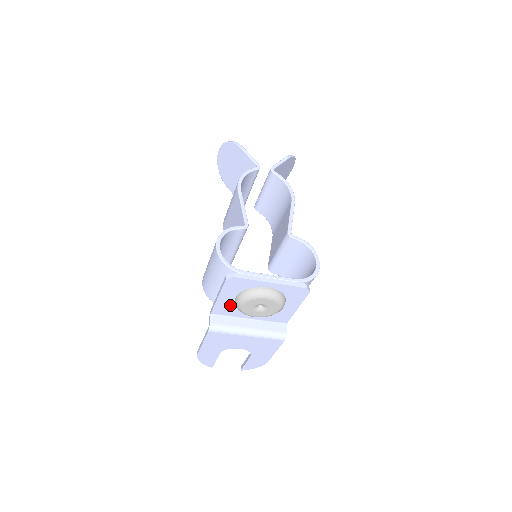
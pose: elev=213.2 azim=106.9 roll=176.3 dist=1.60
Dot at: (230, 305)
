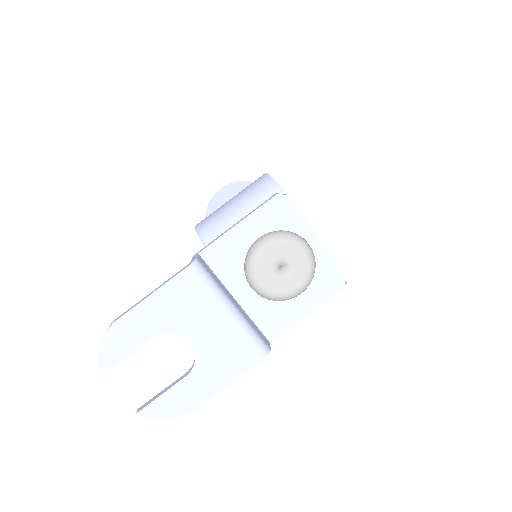
Dot at: (238, 251)
